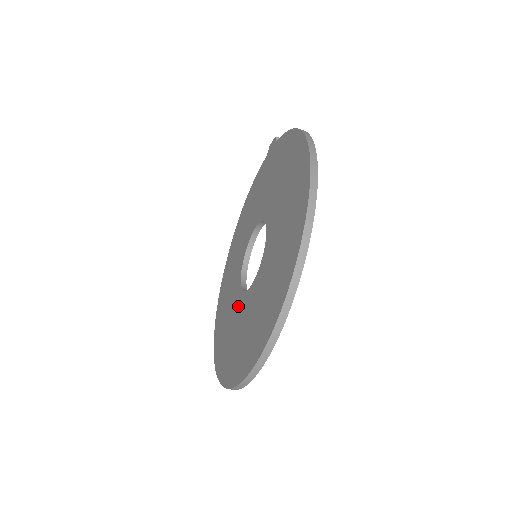
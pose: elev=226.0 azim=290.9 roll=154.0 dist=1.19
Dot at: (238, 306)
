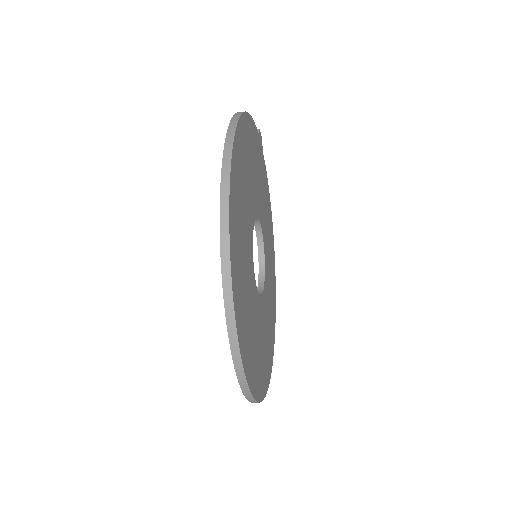
Dot at: occluded
